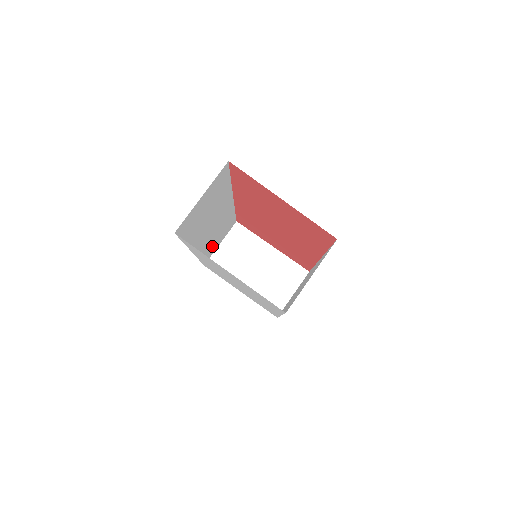
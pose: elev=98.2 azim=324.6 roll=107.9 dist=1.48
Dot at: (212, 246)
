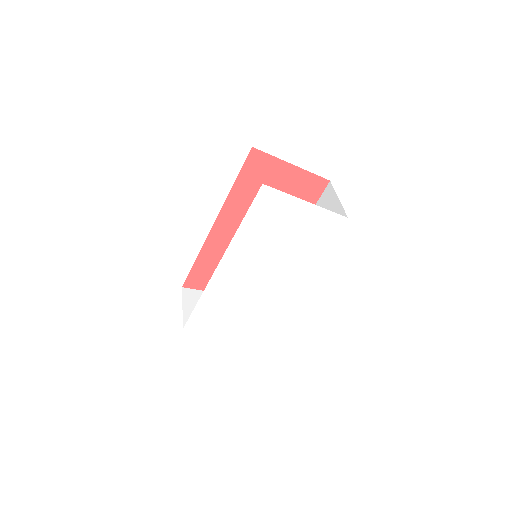
Dot at: occluded
